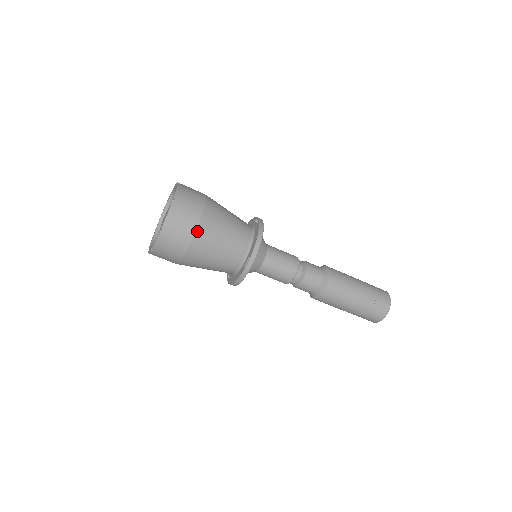
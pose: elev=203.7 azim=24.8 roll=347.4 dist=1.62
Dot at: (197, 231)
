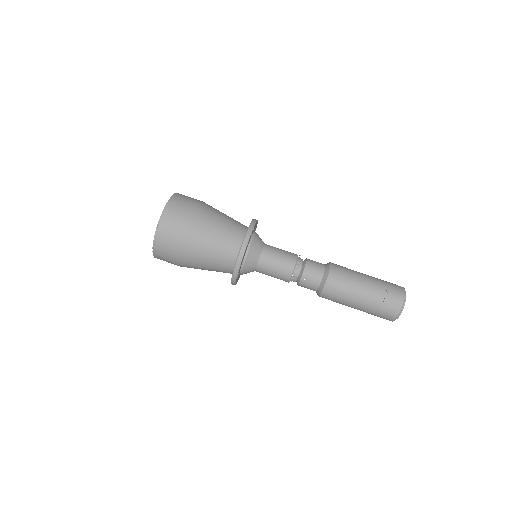
Dot at: (181, 252)
